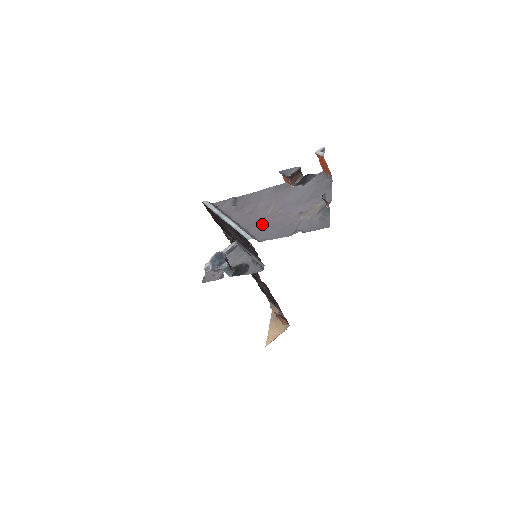
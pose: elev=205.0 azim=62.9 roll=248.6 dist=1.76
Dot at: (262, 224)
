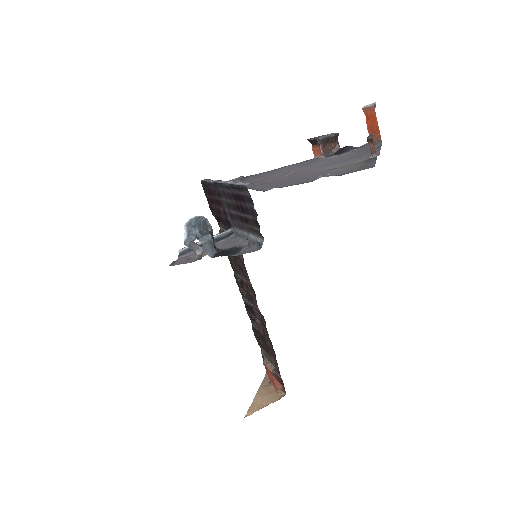
Dot at: (272, 182)
